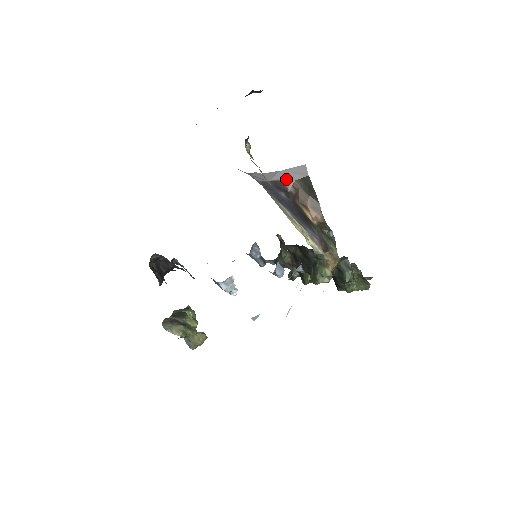
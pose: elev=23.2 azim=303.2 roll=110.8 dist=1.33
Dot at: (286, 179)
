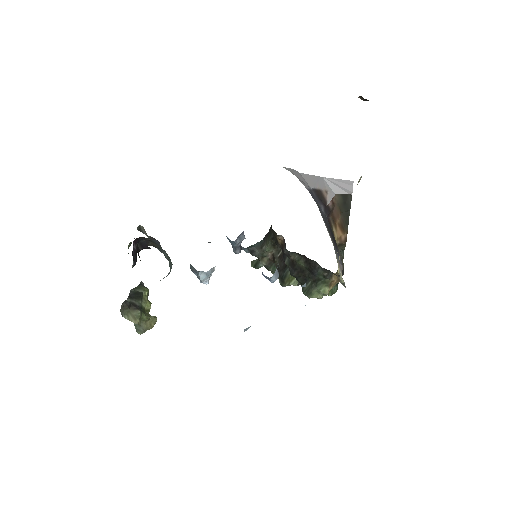
Dot at: (327, 190)
